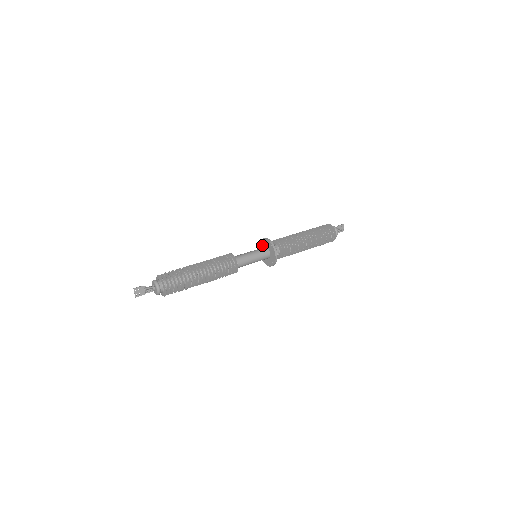
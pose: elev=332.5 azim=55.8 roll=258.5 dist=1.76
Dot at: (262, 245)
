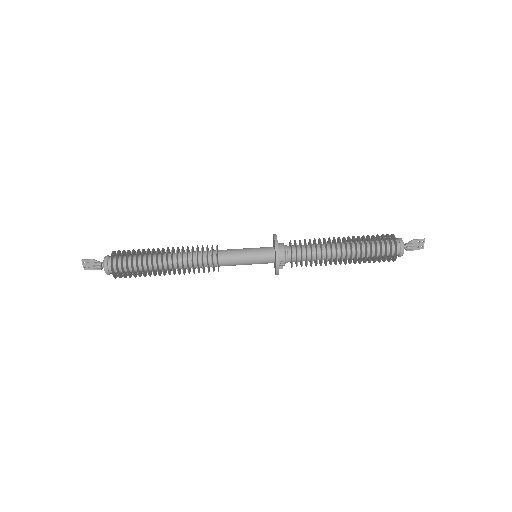
Dot at: (273, 242)
